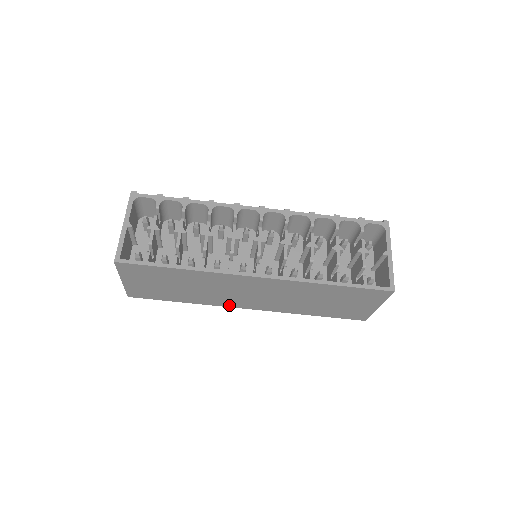
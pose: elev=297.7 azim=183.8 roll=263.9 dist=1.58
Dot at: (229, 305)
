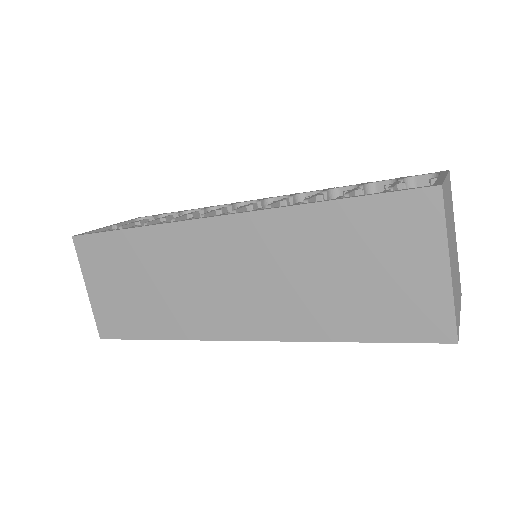
Dot at: (214, 333)
